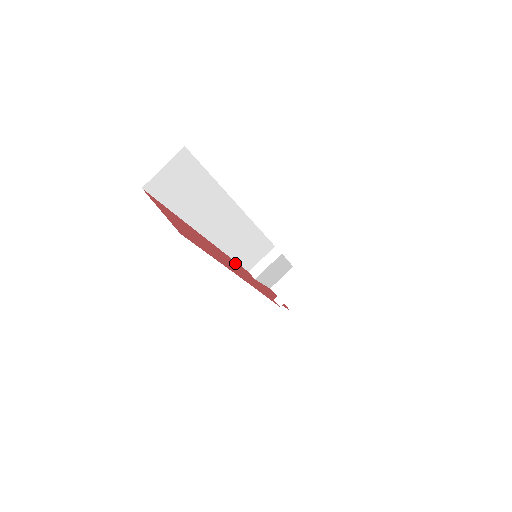
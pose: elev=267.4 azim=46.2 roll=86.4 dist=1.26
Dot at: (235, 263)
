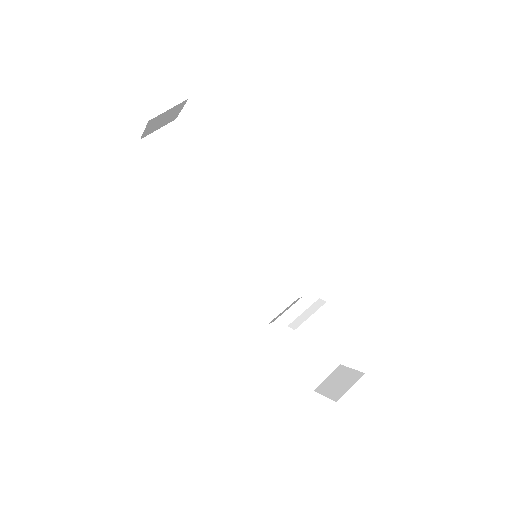
Dot at: occluded
